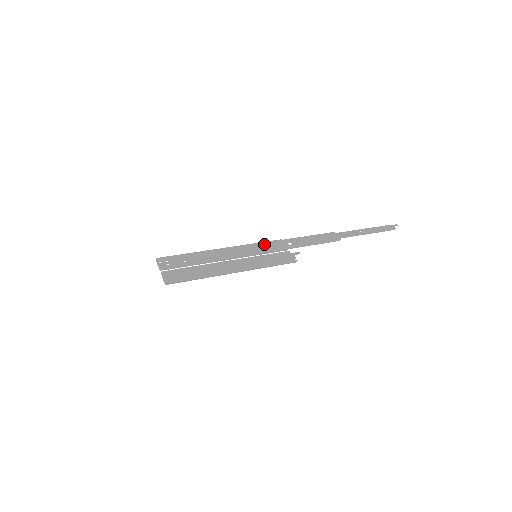
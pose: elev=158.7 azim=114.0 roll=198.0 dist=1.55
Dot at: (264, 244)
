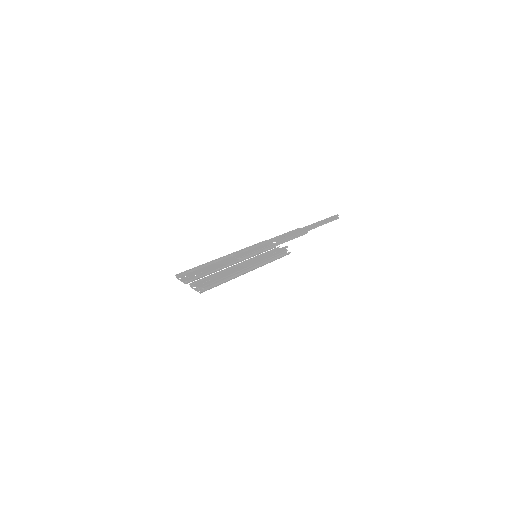
Dot at: (255, 246)
